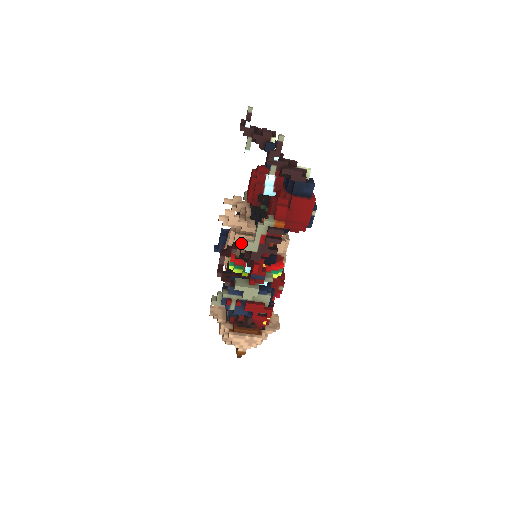
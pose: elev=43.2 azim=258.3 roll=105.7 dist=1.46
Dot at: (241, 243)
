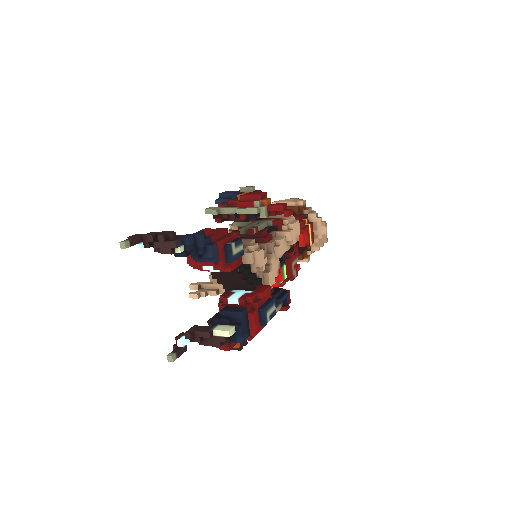
Dot at: occluded
